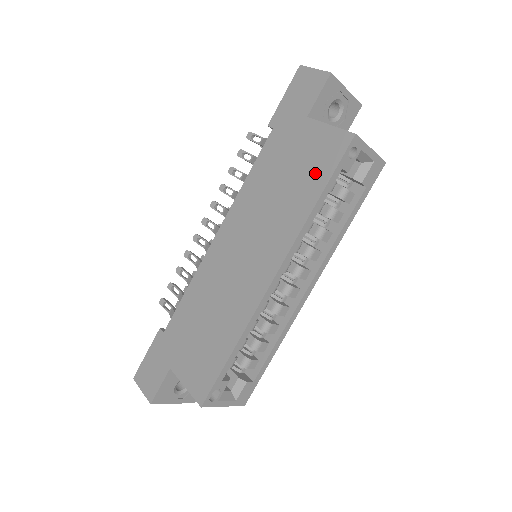
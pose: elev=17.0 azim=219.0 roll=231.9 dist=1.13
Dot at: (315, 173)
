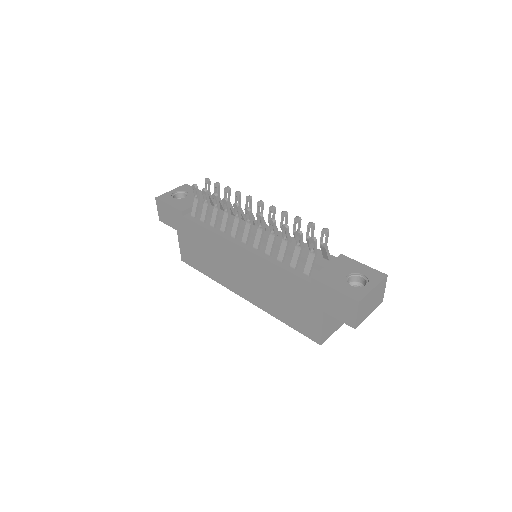
Dot at: (294, 320)
